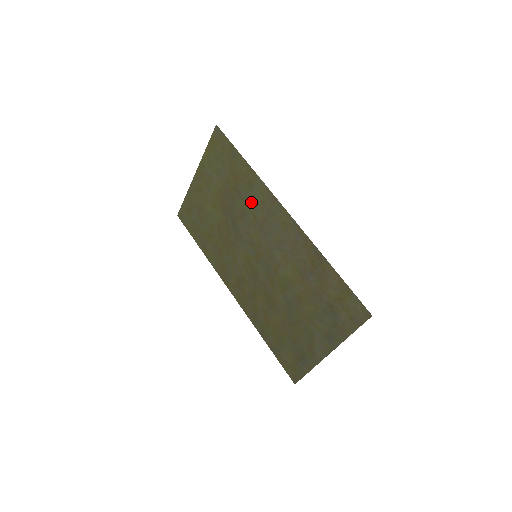
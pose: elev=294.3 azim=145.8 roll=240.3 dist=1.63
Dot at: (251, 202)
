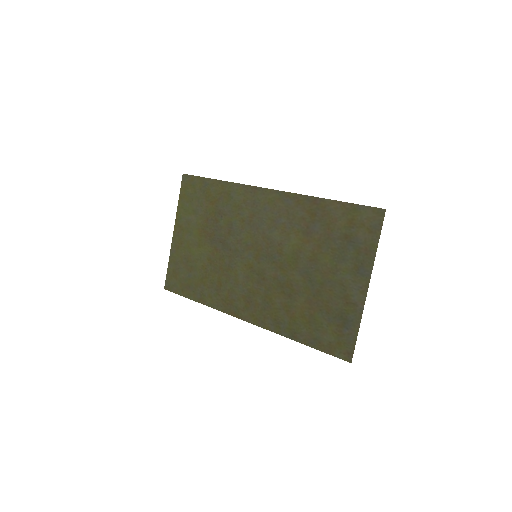
Dot at: (234, 210)
